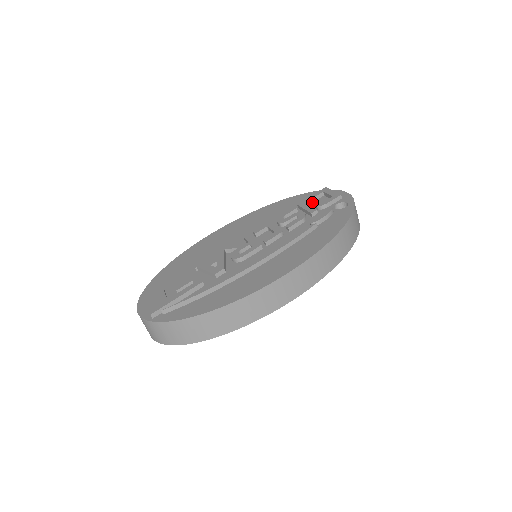
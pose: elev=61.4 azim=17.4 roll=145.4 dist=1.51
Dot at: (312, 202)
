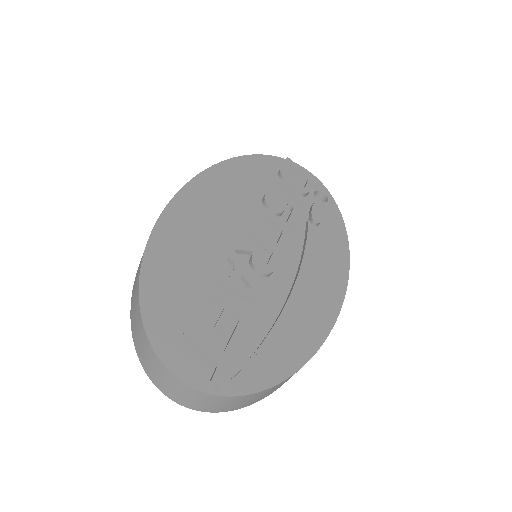
Dot at: (291, 182)
